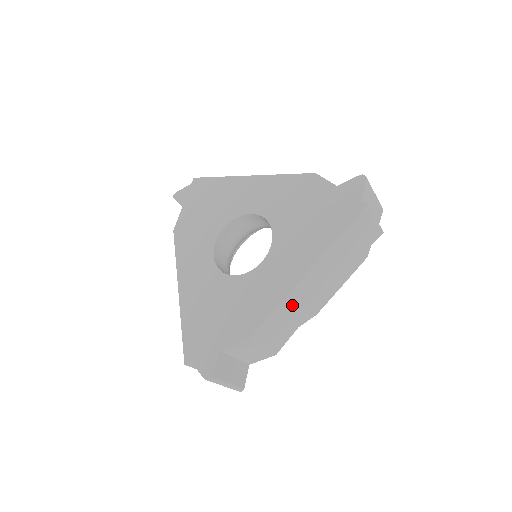
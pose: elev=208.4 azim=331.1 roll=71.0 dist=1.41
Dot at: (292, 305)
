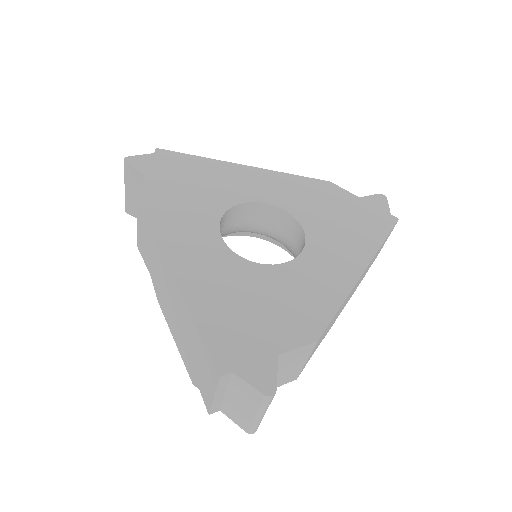
Dot at: (340, 309)
